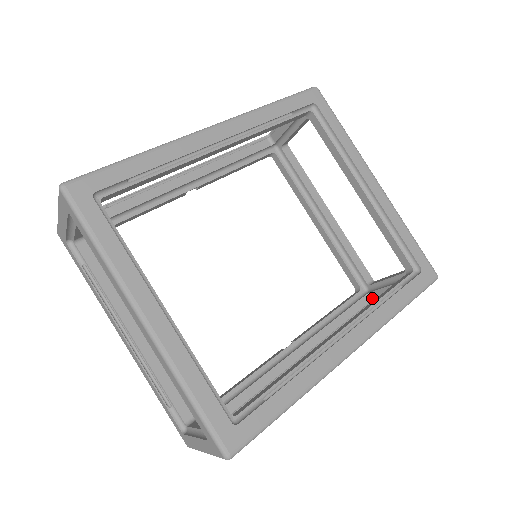
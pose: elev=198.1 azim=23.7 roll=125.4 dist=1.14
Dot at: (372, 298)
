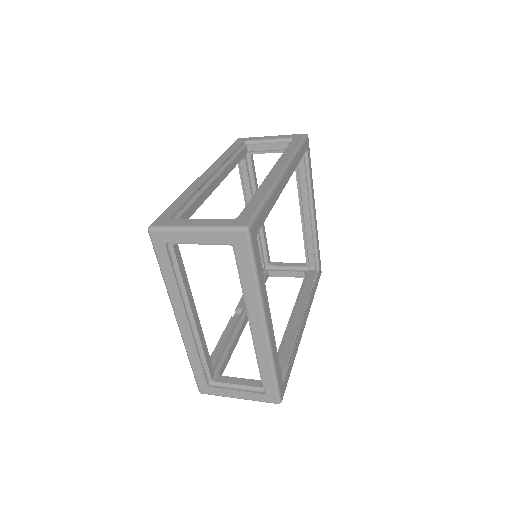
Dot at: (270, 274)
